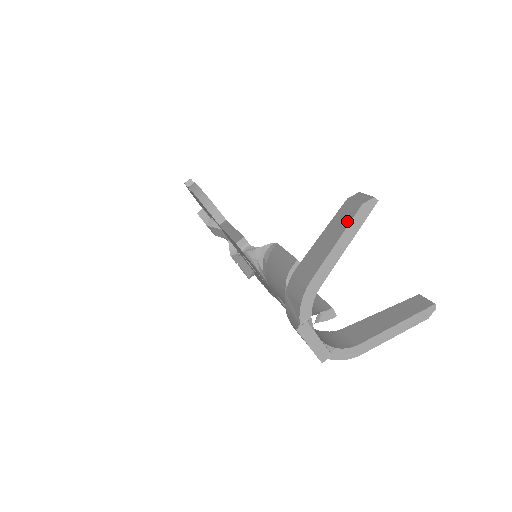
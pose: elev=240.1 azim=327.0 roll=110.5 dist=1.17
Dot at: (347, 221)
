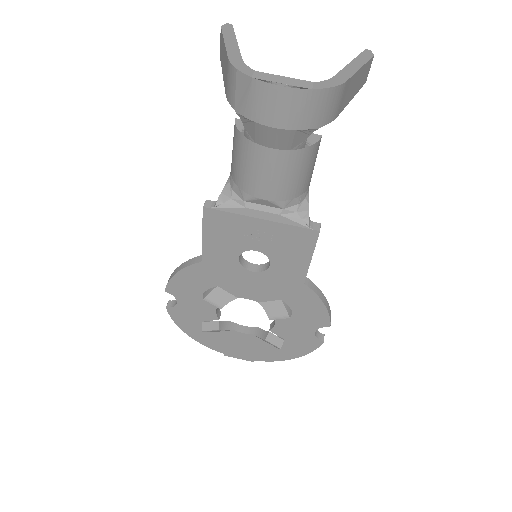
Dot at: (222, 38)
